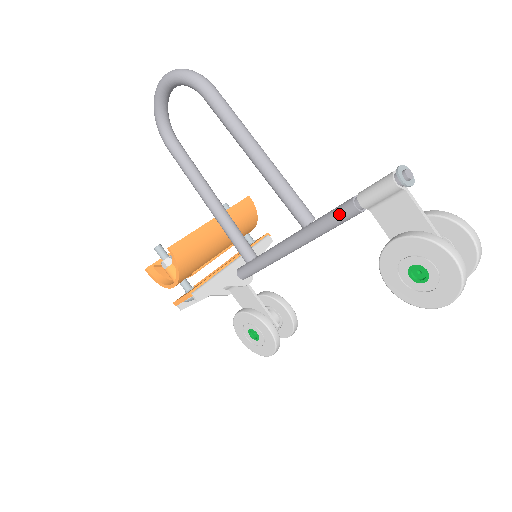
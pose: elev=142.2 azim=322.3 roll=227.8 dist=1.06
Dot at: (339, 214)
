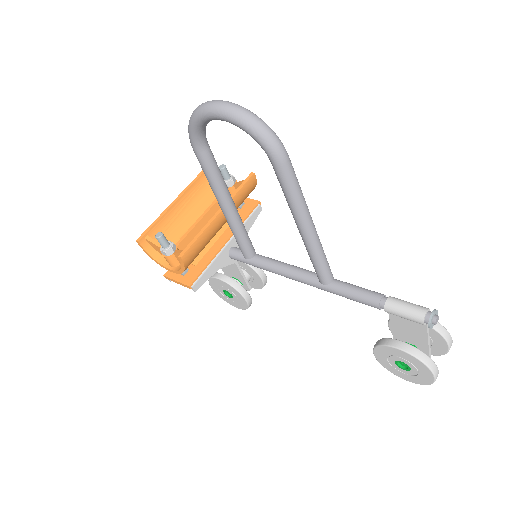
Dot at: (361, 301)
